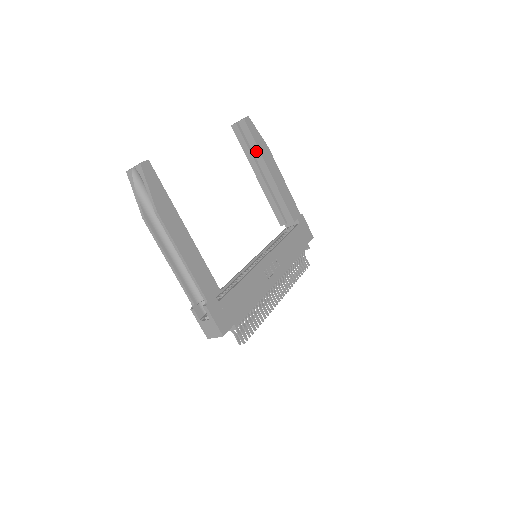
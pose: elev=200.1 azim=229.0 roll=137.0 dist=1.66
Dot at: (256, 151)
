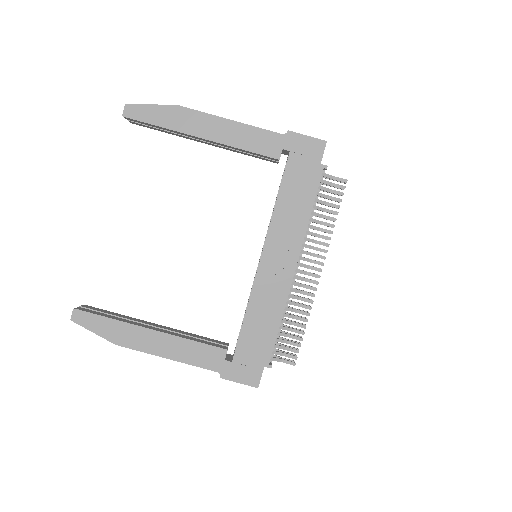
Dot at: (169, 130)
